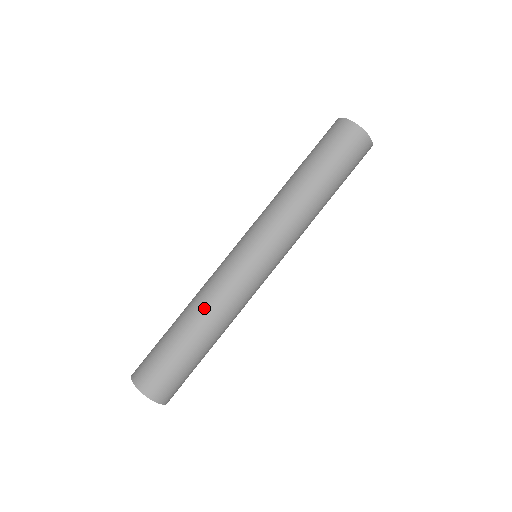
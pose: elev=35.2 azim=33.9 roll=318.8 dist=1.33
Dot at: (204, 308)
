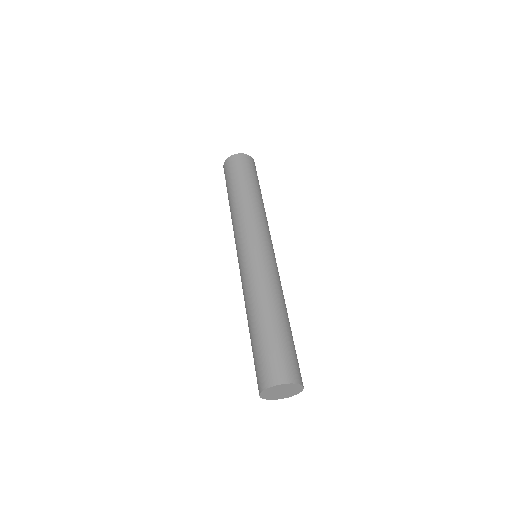
Dot at: (274, 296)
